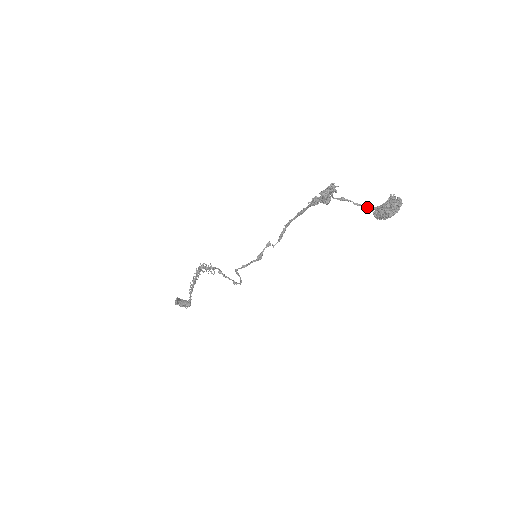
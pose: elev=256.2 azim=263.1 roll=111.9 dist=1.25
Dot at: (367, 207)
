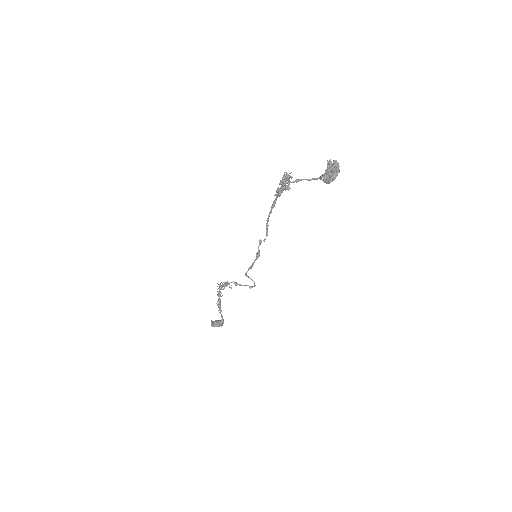
Dot at: (317, 178)
